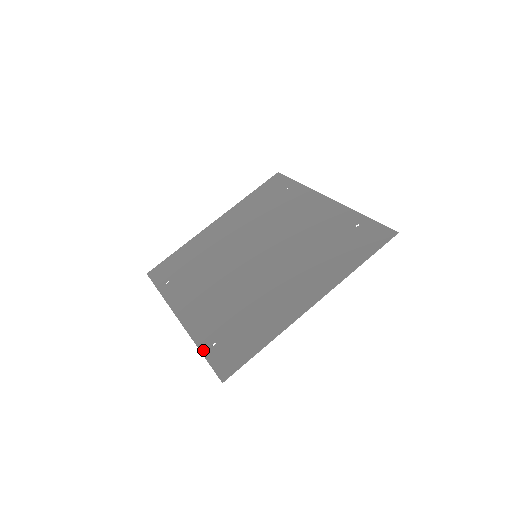
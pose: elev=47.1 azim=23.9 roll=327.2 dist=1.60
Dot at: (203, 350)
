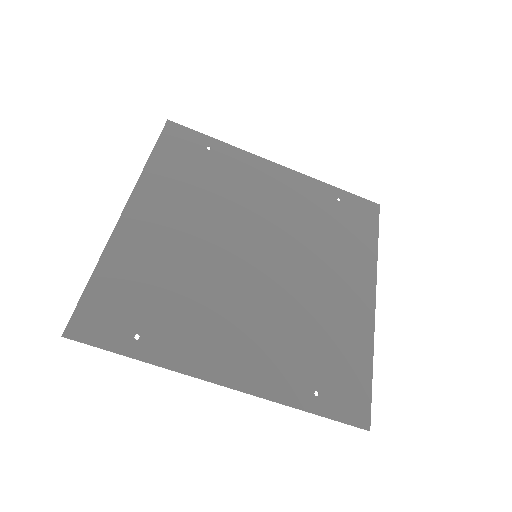
Dot at: (311, 408)
